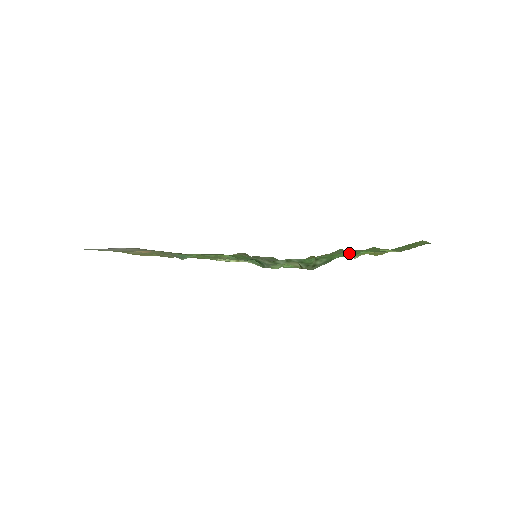
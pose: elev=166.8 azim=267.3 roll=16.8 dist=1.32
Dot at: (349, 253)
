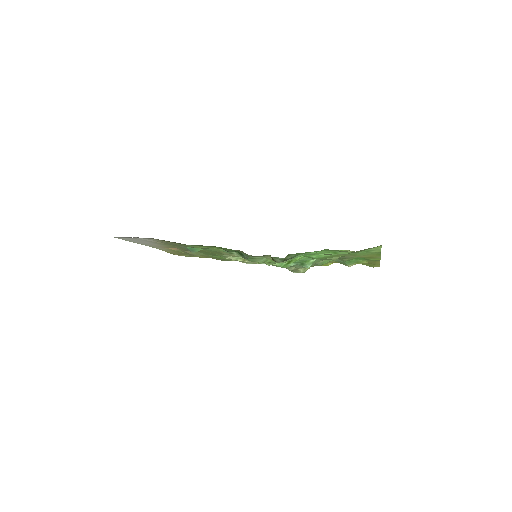
Dot at: (315, 251)
